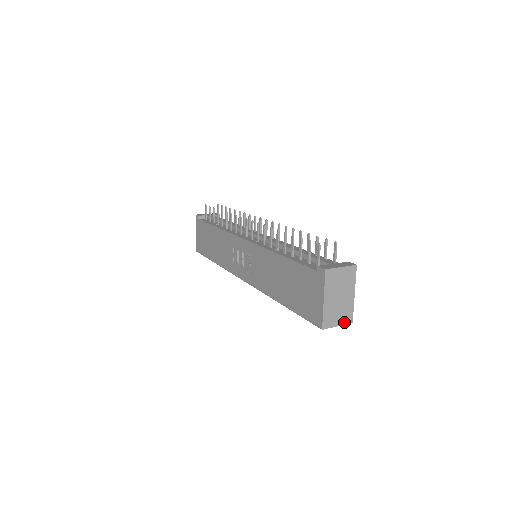
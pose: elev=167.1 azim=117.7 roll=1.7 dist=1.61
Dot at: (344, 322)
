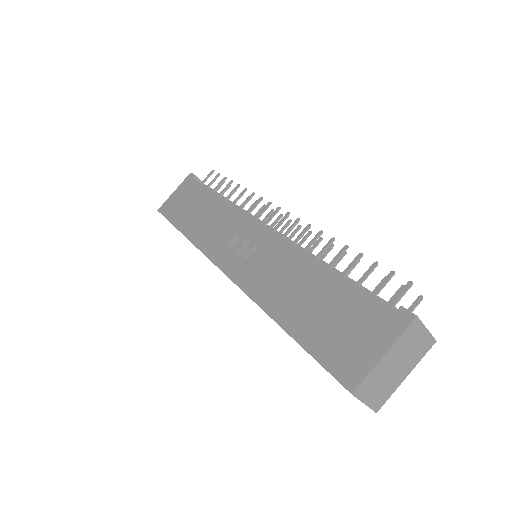
Dot at: (373, 404)
